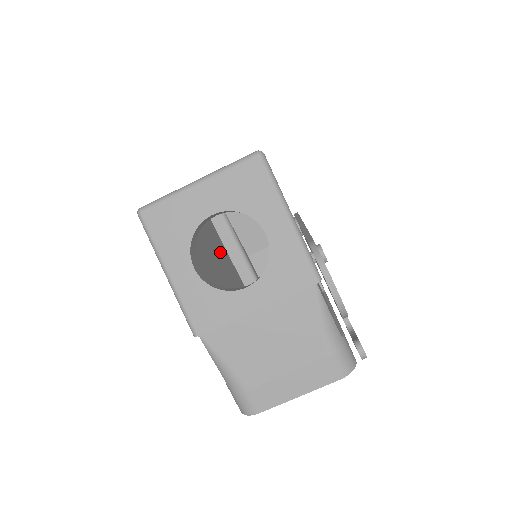
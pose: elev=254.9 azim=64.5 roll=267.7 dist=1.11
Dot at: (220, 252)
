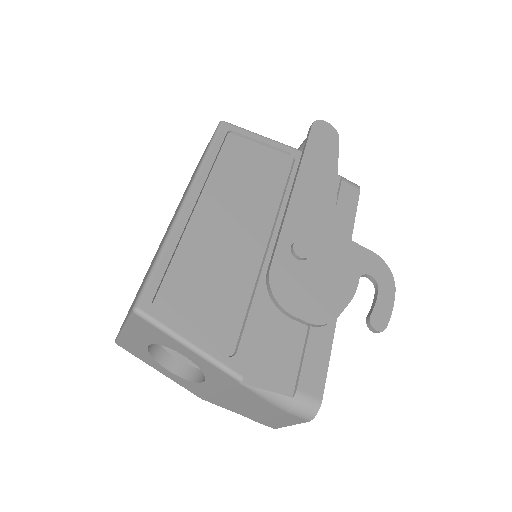
Dot at: occluded
